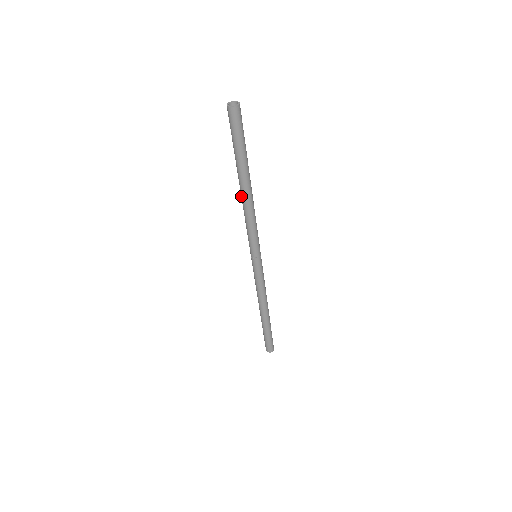
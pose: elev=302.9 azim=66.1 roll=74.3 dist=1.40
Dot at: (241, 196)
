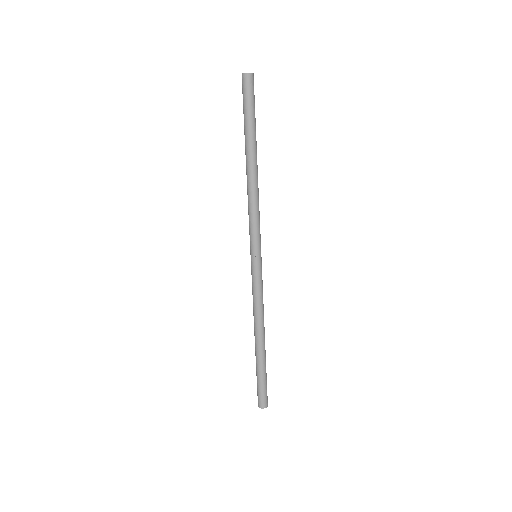
Dot at: (251, 175)
